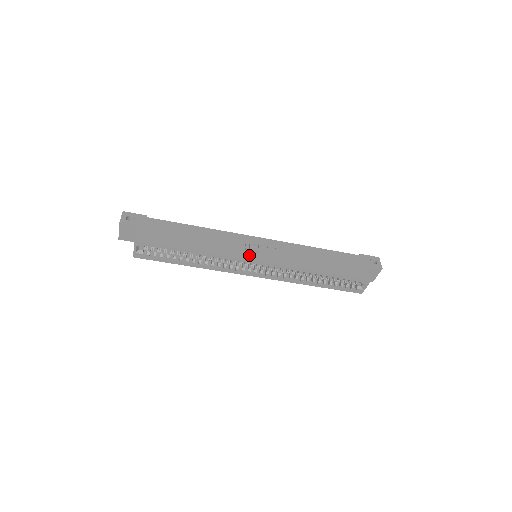
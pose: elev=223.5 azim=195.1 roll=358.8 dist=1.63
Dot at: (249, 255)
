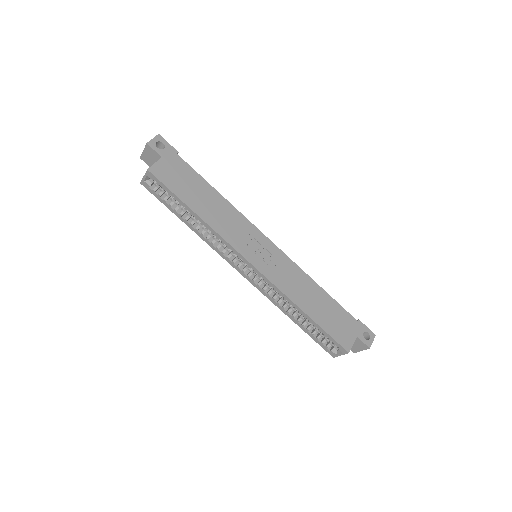
Dot at: (247, 252)
